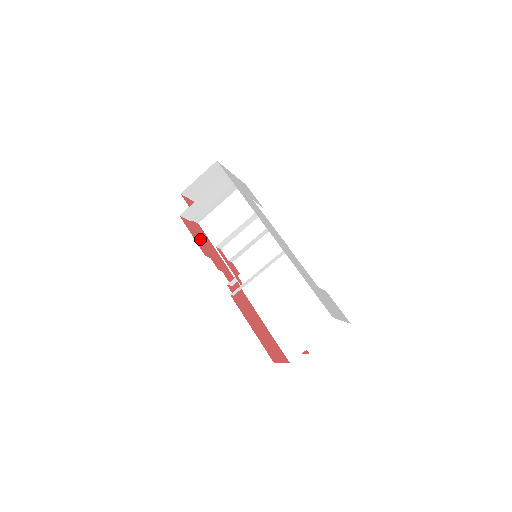
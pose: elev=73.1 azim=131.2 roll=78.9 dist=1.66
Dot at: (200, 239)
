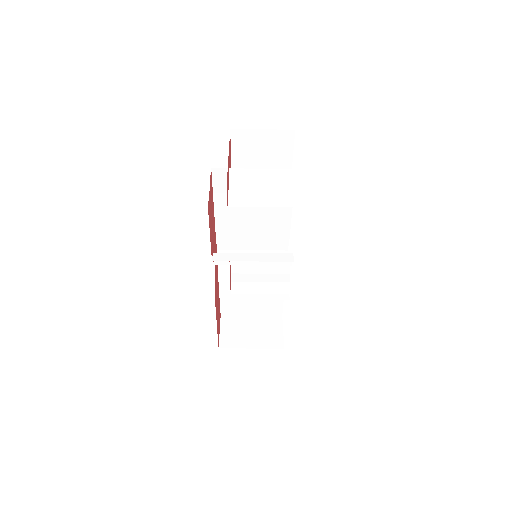
Dot at: (211, 222)
